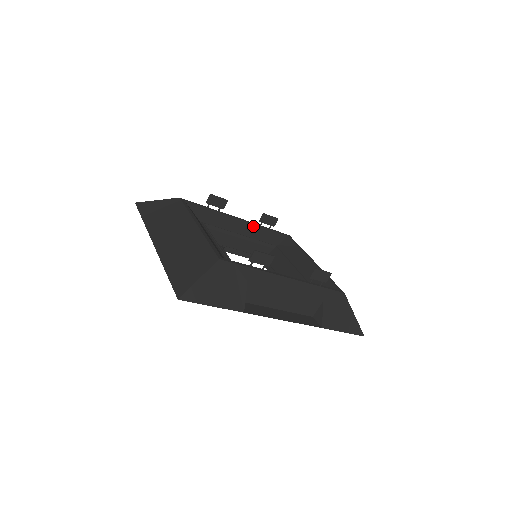
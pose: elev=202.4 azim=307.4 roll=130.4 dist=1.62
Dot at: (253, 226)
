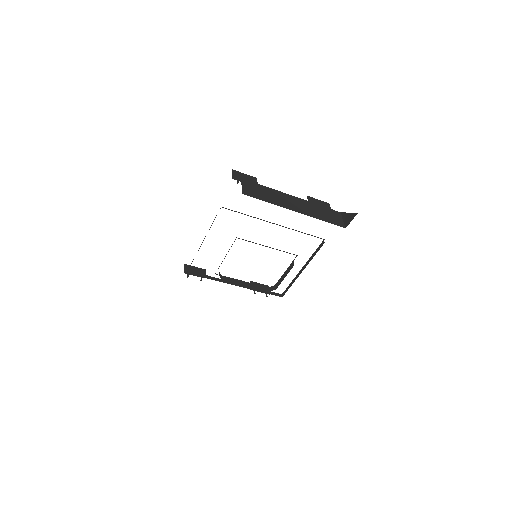
Dot at: occluded
